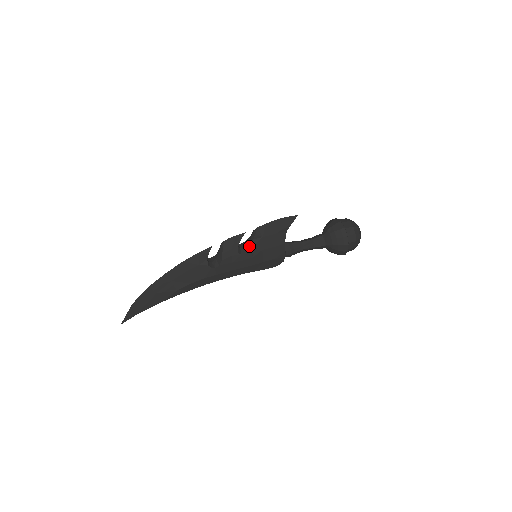
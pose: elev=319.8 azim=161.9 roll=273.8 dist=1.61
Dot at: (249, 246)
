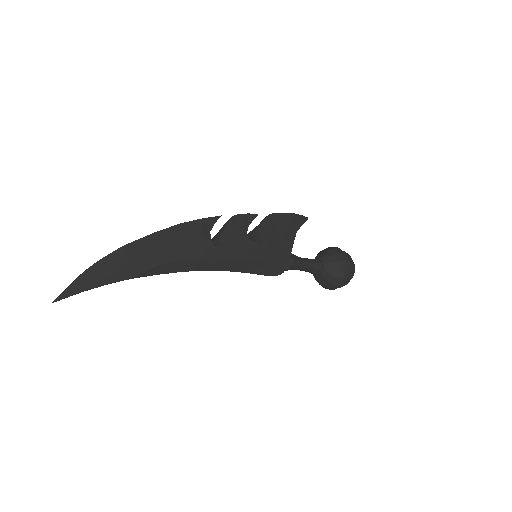
Dot at: (257, 234)
